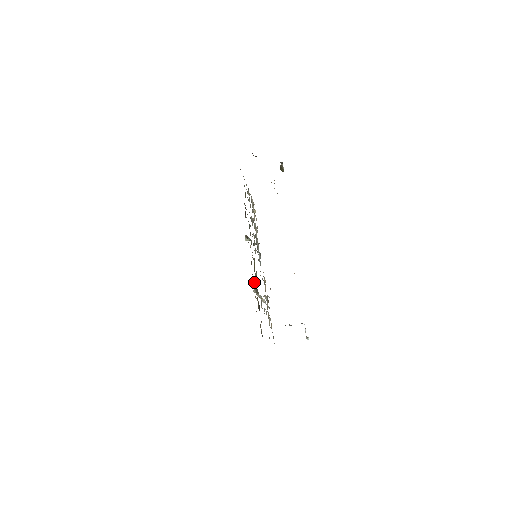
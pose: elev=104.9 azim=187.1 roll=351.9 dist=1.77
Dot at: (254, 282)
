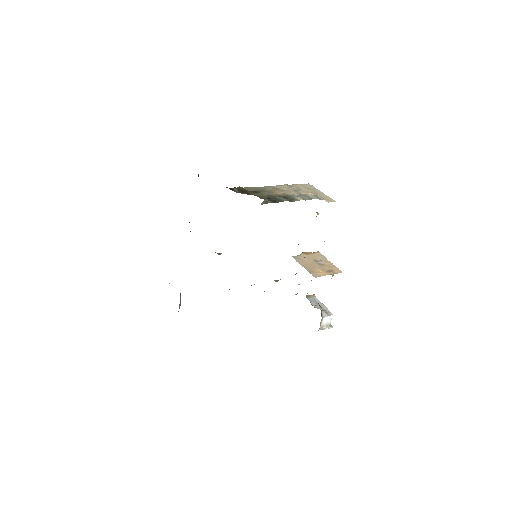
Dot at: occluded
